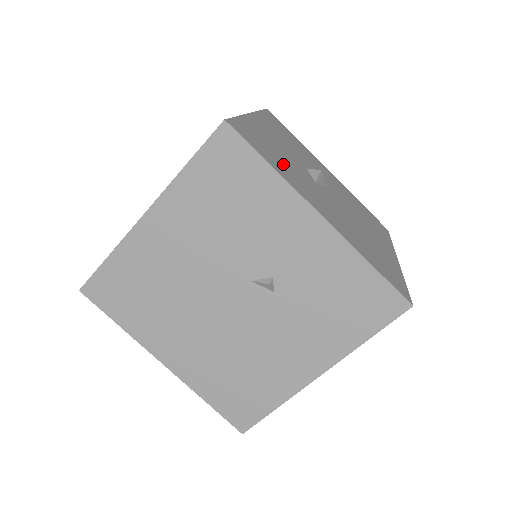
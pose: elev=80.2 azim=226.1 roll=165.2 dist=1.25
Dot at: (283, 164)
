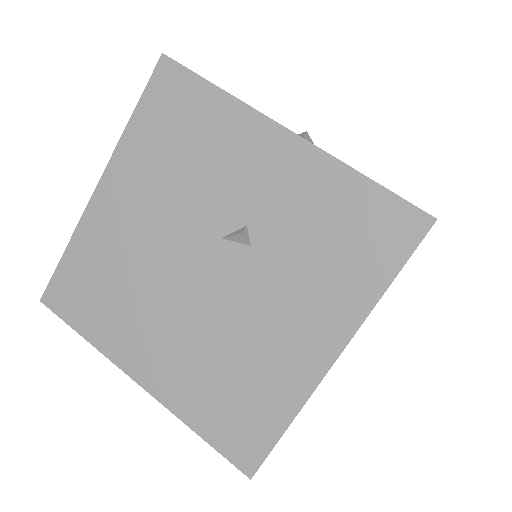
Dot at: occluded
